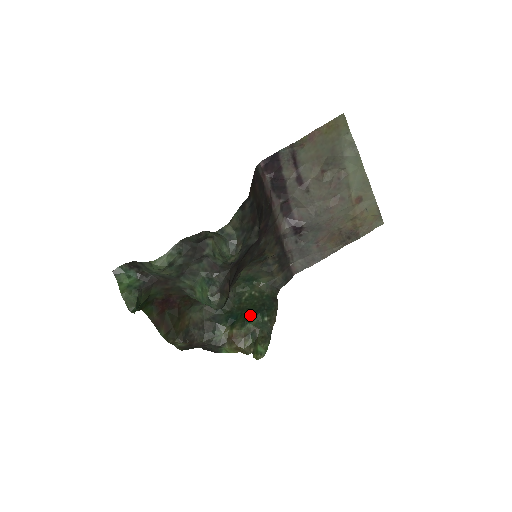
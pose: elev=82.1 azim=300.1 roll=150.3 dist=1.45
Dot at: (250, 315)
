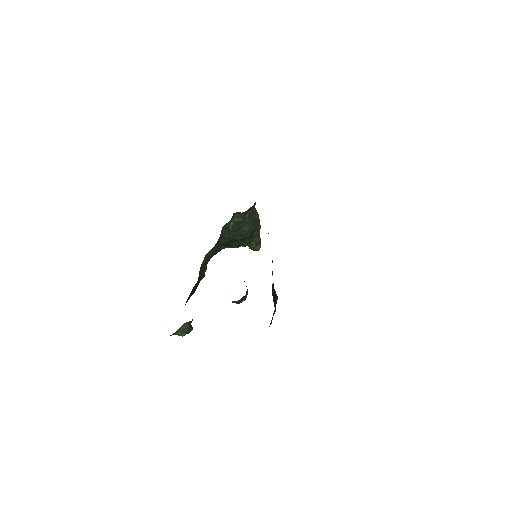
Dot at: (243, 239)
